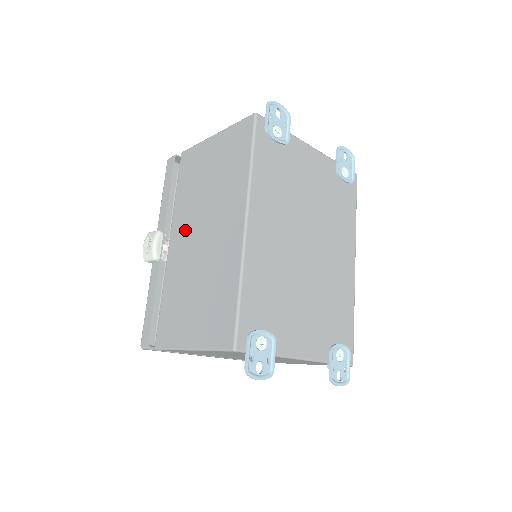
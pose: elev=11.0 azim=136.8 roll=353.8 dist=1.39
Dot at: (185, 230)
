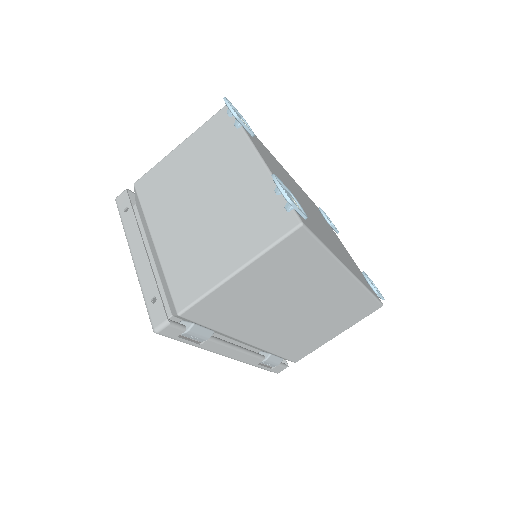
Dot at: occluded
